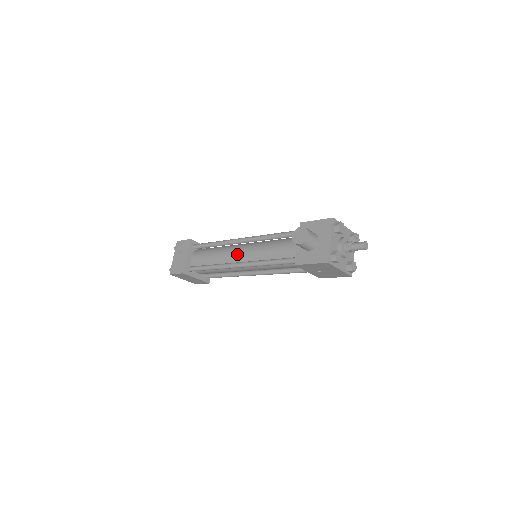
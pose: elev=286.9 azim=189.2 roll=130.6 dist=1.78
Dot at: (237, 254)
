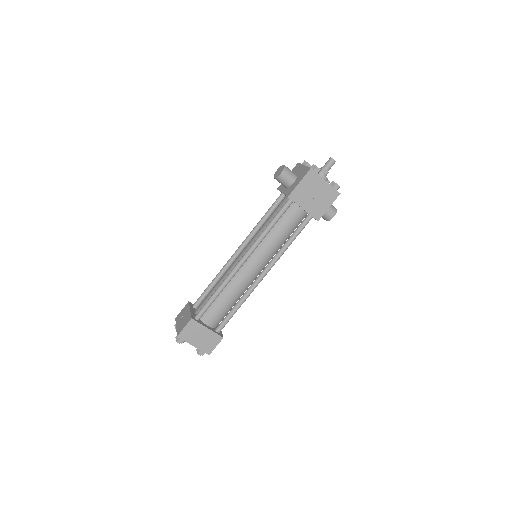
Dot at: (238, 259)
